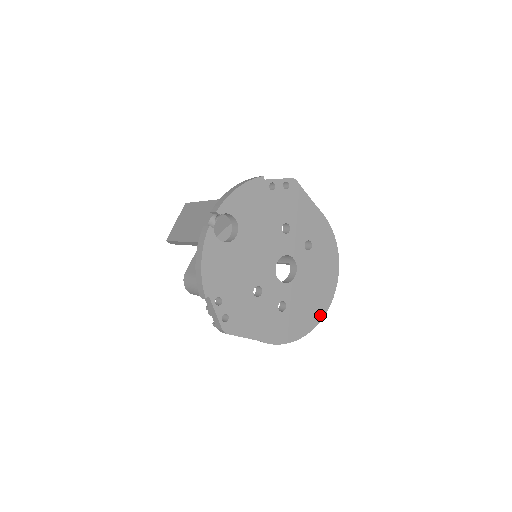
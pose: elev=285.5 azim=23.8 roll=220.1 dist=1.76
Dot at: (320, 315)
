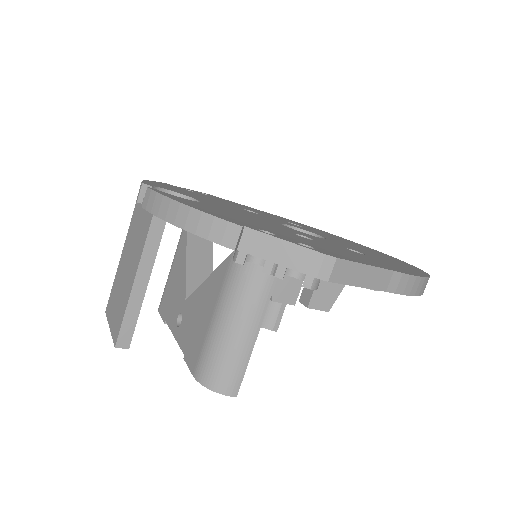
Dot at: occluded
